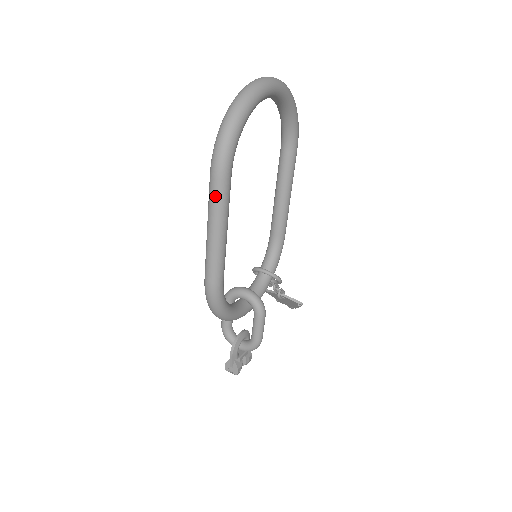
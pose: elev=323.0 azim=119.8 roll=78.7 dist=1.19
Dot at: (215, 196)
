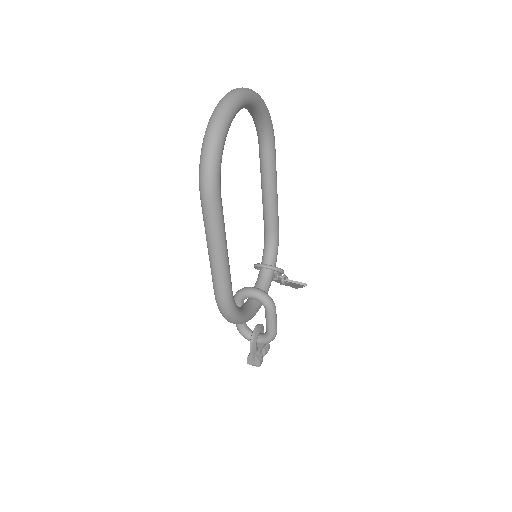
Dot at: (210, 219)
